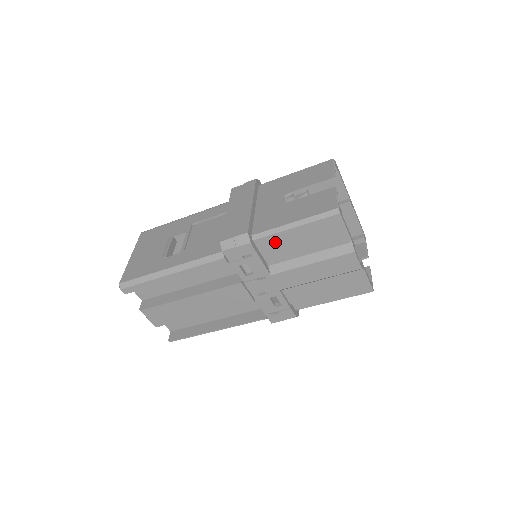
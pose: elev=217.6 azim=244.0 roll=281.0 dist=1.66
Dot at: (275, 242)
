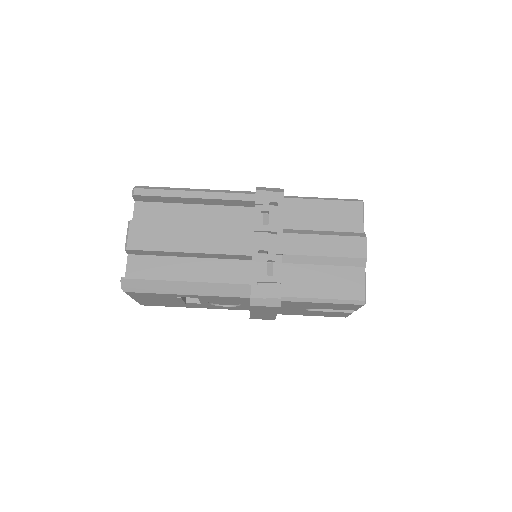
Dot at: (301, 207)
